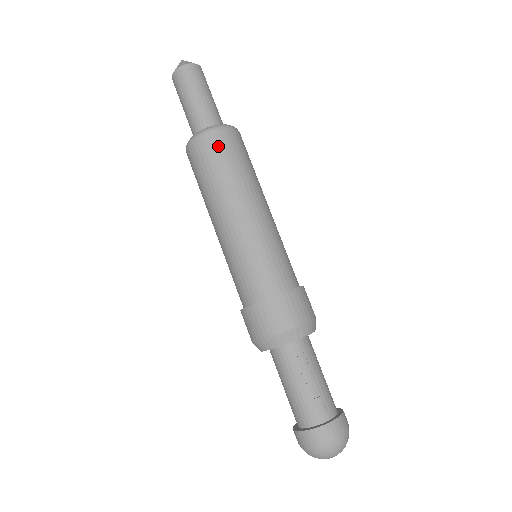
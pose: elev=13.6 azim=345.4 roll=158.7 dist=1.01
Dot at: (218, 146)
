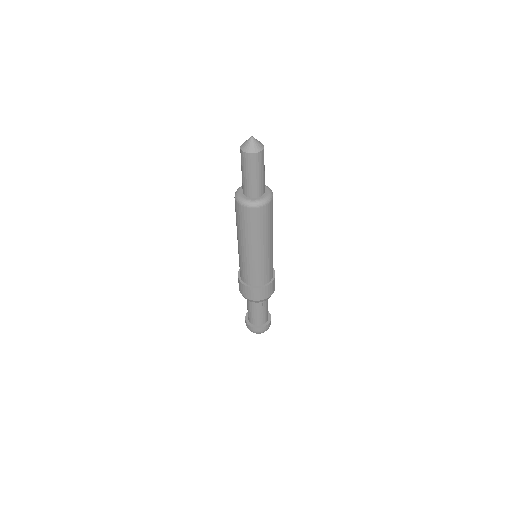
Dot at: (256, 216)
